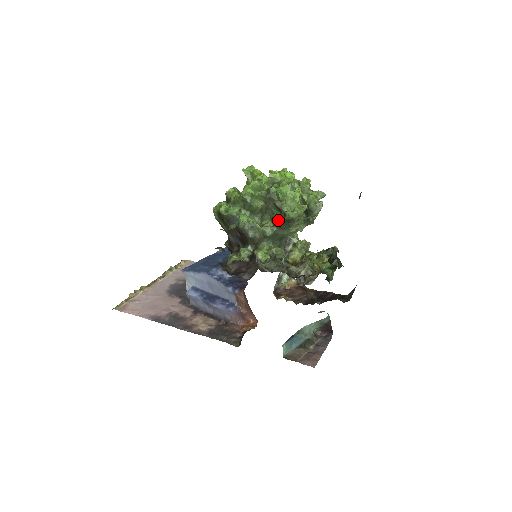
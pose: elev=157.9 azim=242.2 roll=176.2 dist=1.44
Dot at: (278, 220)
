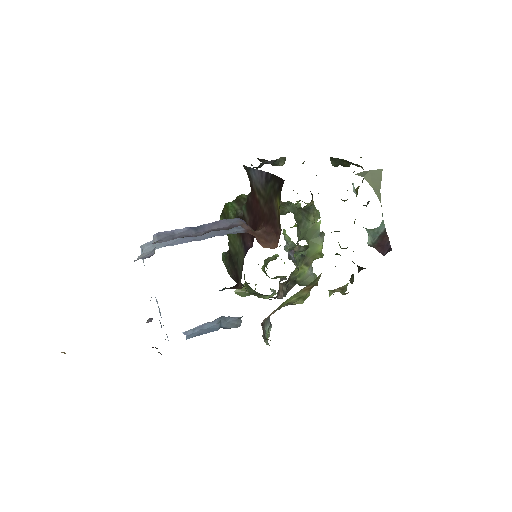
Dot at: (298, 208)
